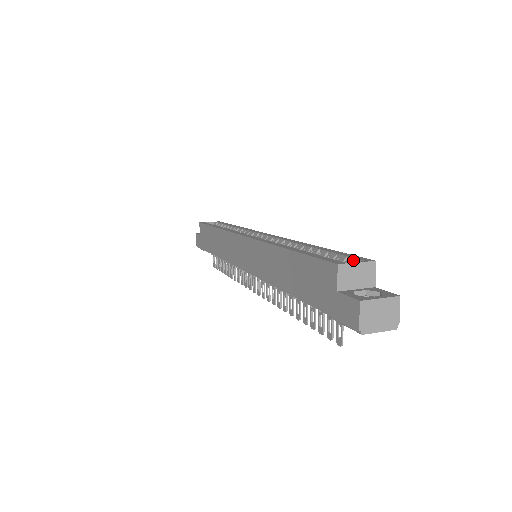
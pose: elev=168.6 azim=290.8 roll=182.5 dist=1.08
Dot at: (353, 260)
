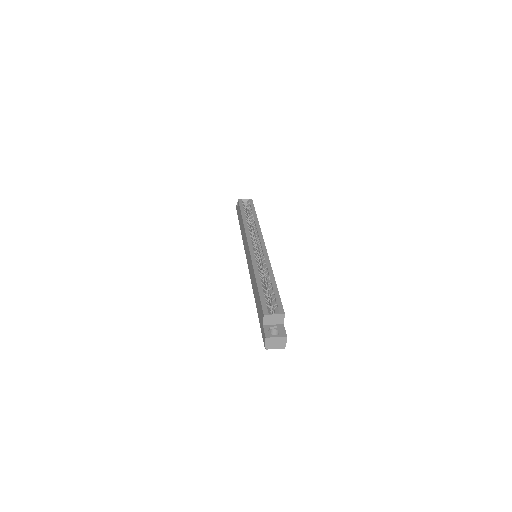
Dot at: (277, 308)
